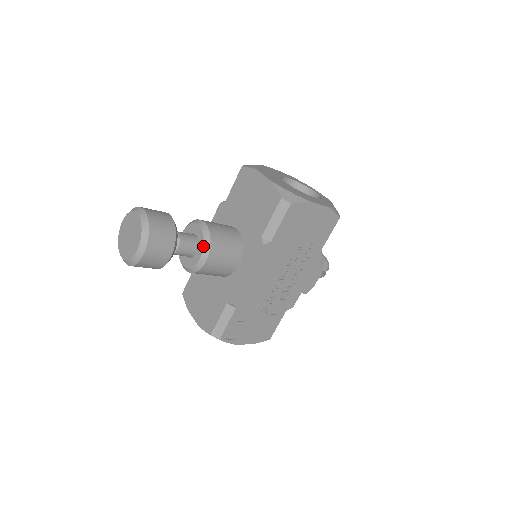
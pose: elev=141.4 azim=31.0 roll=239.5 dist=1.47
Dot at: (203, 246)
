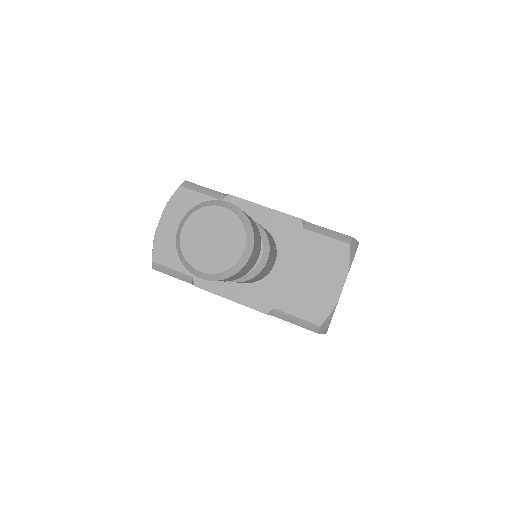
Dot at: occluded
